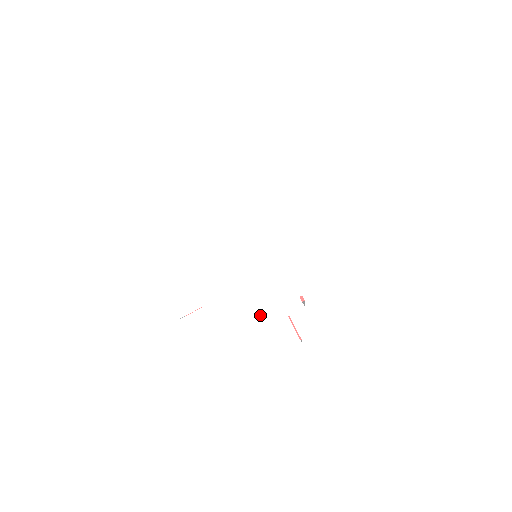
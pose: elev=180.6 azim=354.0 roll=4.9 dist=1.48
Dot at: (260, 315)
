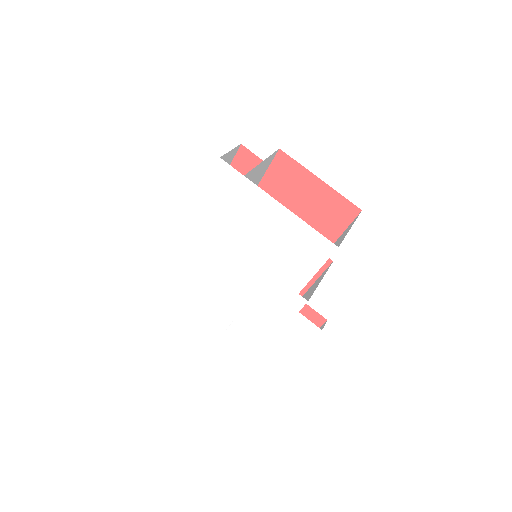
Dot at: (277, 316)
